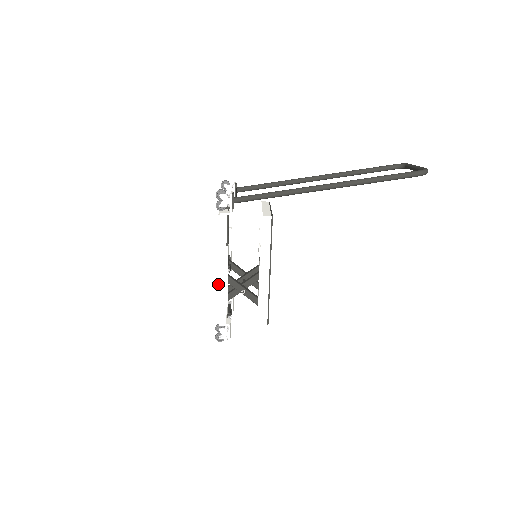
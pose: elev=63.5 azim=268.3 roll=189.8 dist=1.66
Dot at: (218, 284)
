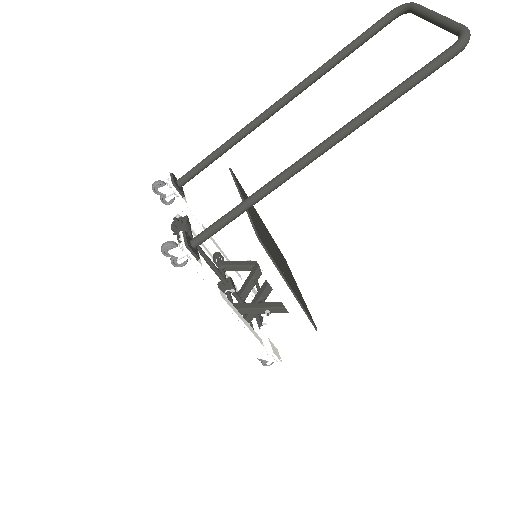
Dot at: (234, 332)
